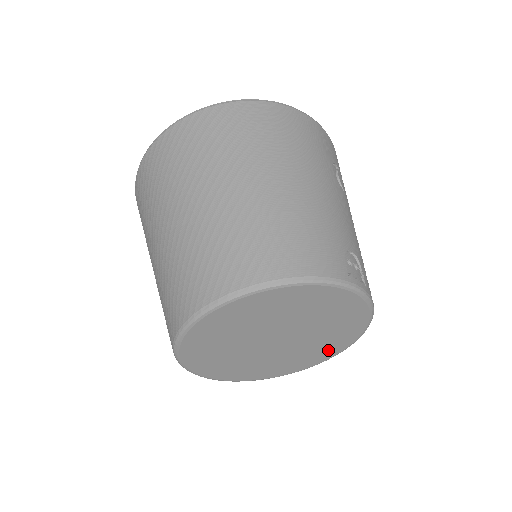
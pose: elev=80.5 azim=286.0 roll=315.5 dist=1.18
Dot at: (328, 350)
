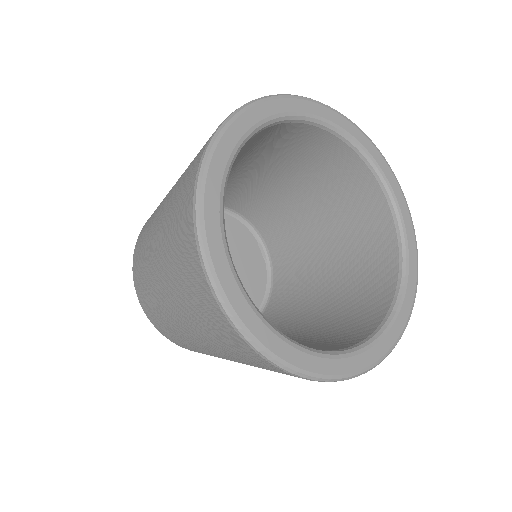
Dot at: occluded
